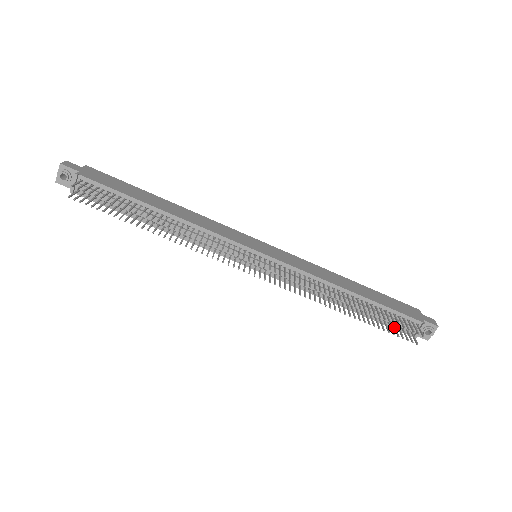
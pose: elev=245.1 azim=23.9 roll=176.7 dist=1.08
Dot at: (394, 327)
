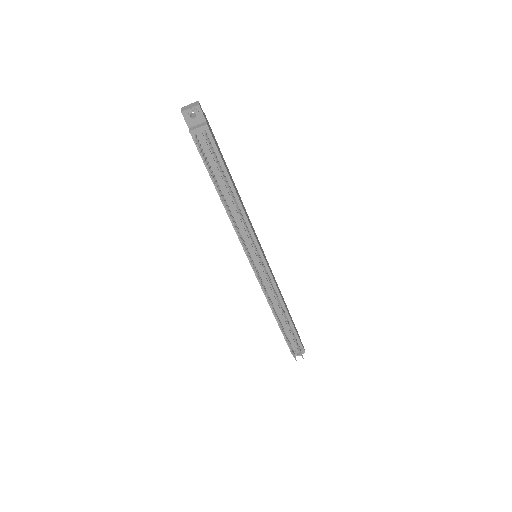
Dot at: occluded
